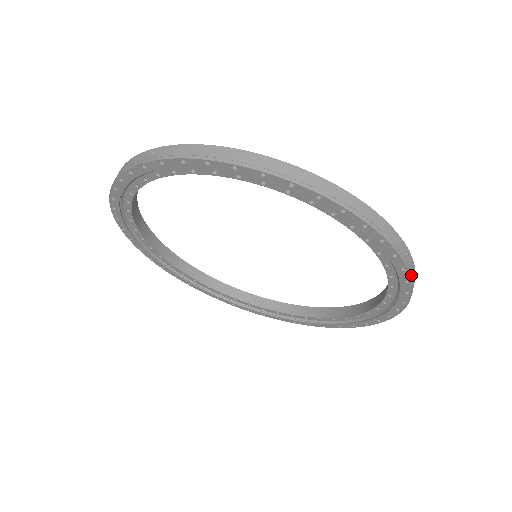
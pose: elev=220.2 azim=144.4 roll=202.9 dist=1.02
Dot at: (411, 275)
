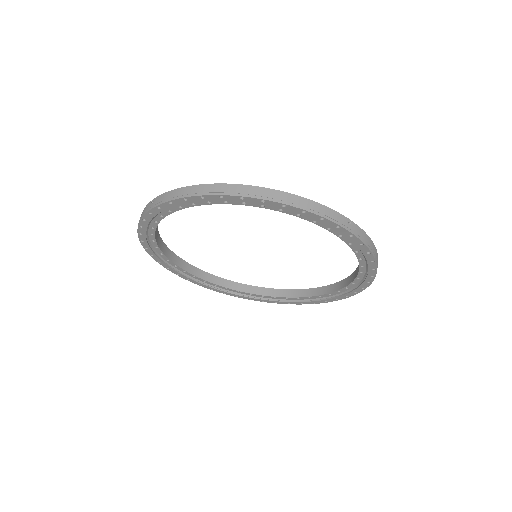
Dot at: (361, 238)
